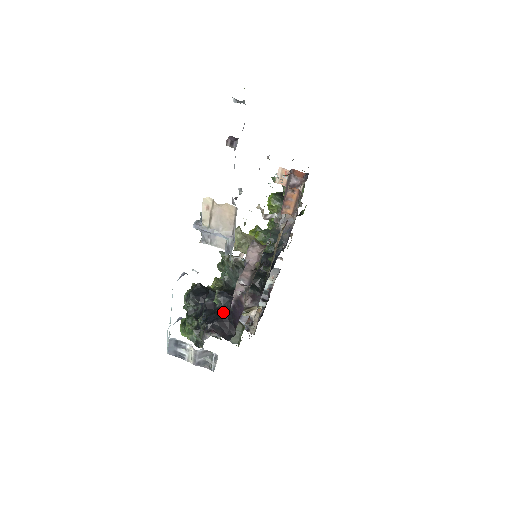
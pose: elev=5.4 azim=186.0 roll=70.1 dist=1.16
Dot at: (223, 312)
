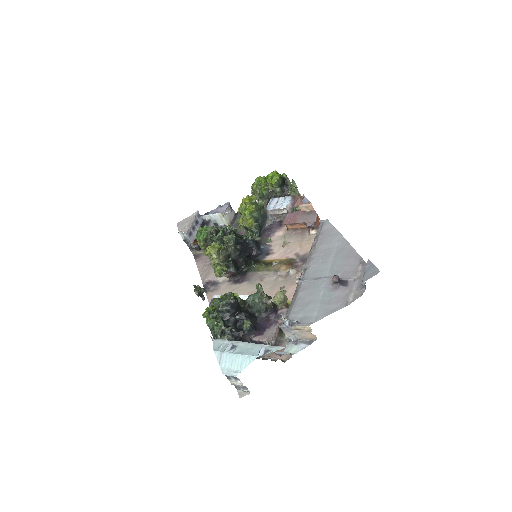
Dot at: (245, 335)
